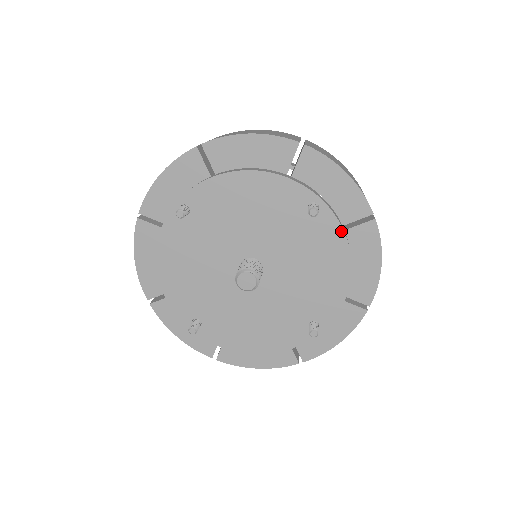
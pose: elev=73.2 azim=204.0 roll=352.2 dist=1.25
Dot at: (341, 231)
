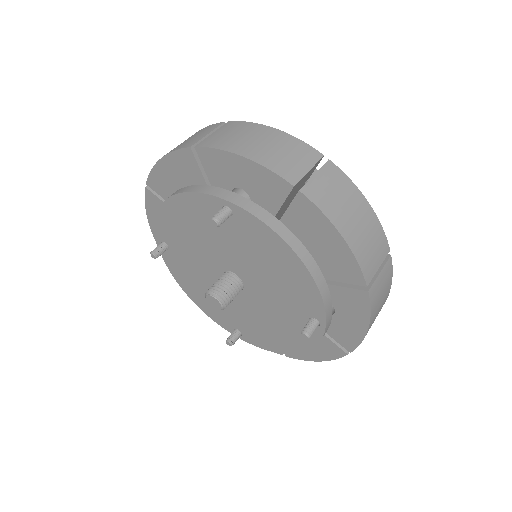
Dot at: (263, 225)
